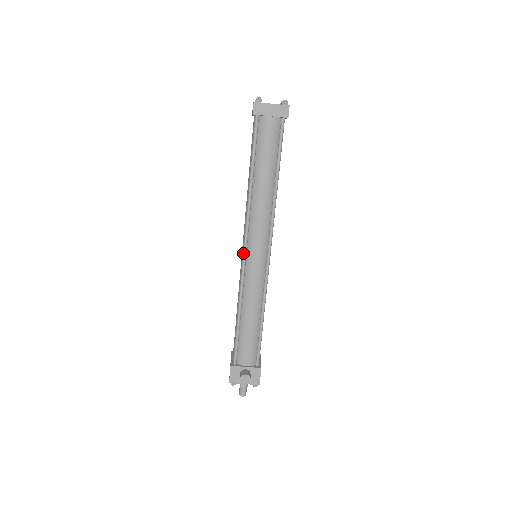
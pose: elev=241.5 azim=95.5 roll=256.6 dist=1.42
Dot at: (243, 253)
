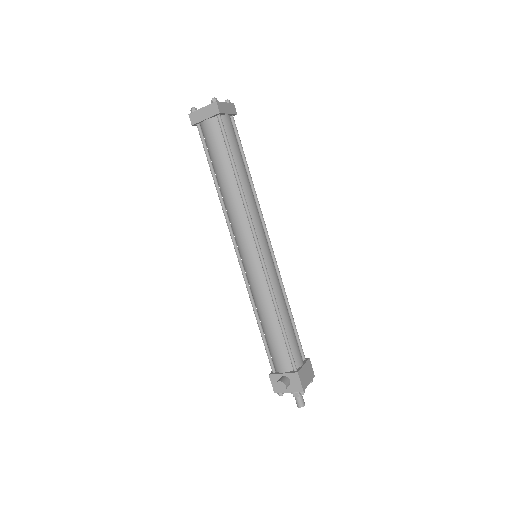
Dot at: (237, 257)
